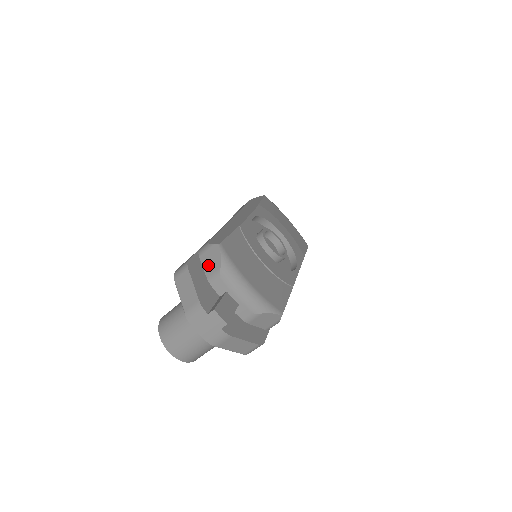
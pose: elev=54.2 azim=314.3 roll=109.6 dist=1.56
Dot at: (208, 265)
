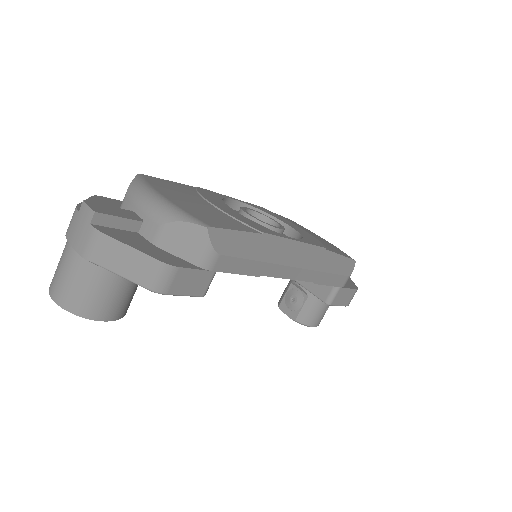
Dot at: occluded
